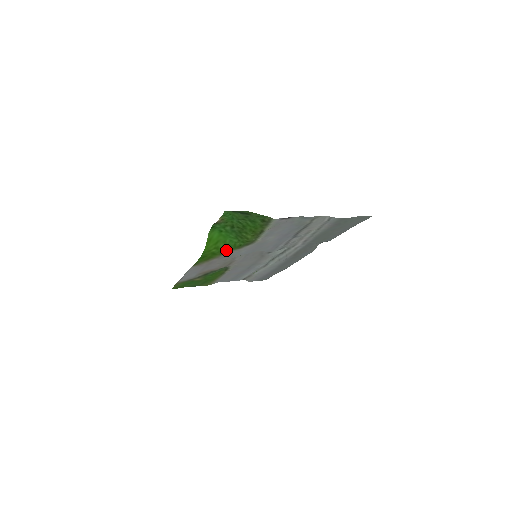
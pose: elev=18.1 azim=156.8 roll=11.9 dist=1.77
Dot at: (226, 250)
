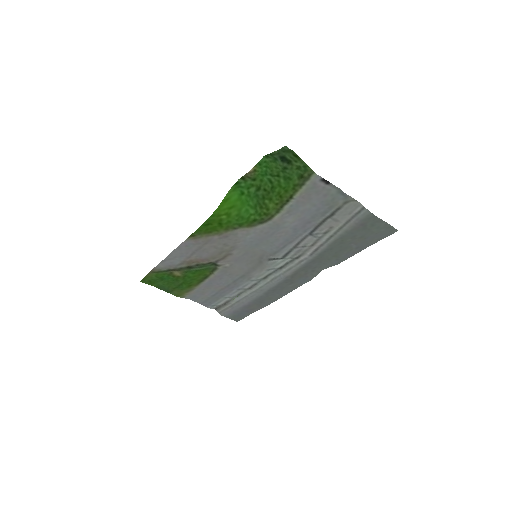
Dot at: (235, 224)
